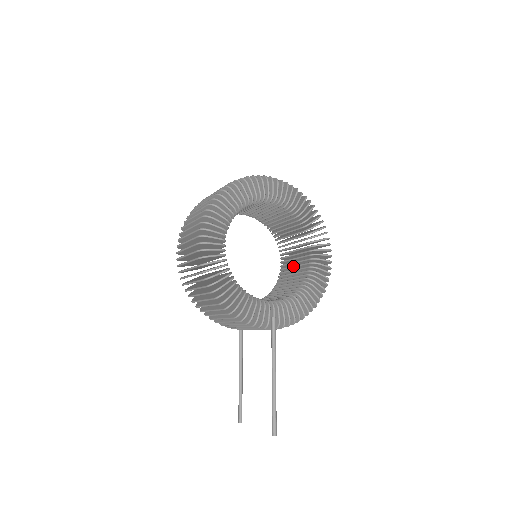
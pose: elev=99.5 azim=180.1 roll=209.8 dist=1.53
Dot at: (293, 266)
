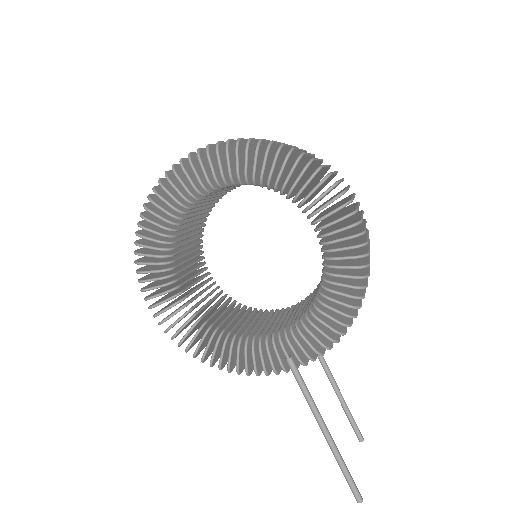
Dot at: occluded
